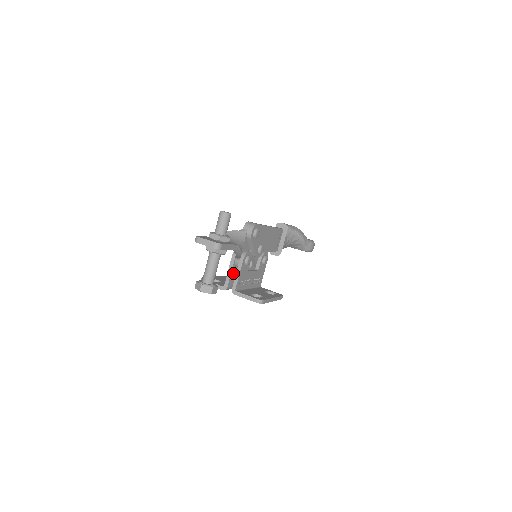
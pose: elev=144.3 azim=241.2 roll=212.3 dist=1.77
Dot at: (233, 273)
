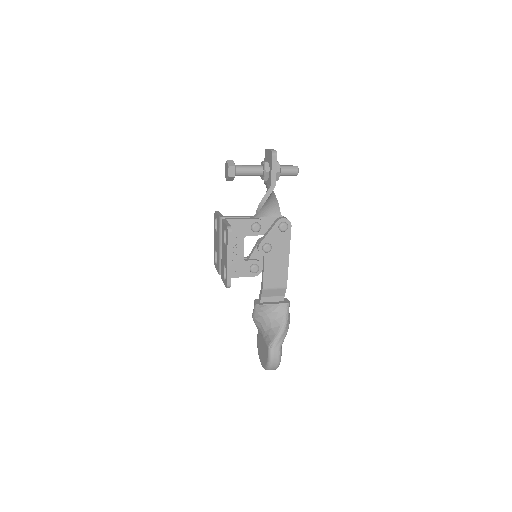
Dot at: occluded
